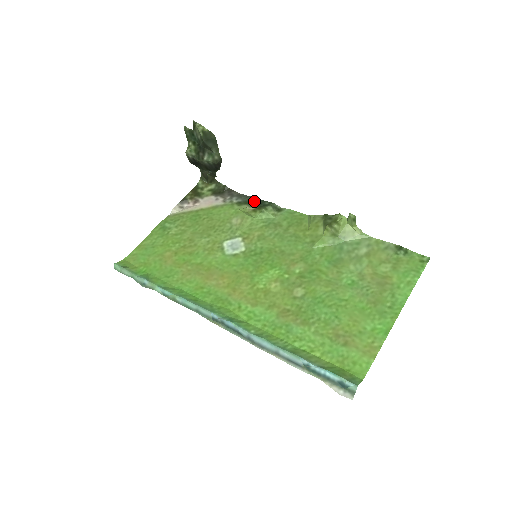
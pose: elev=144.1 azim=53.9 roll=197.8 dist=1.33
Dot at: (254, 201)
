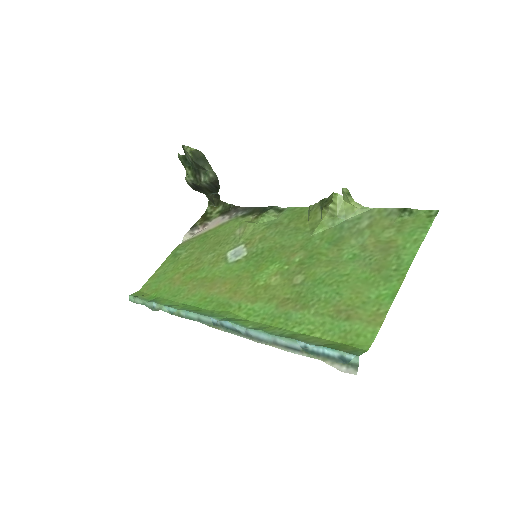
Dot at: (257, 210)
